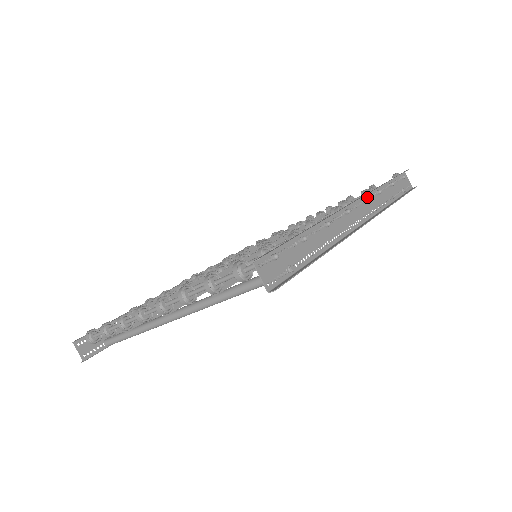
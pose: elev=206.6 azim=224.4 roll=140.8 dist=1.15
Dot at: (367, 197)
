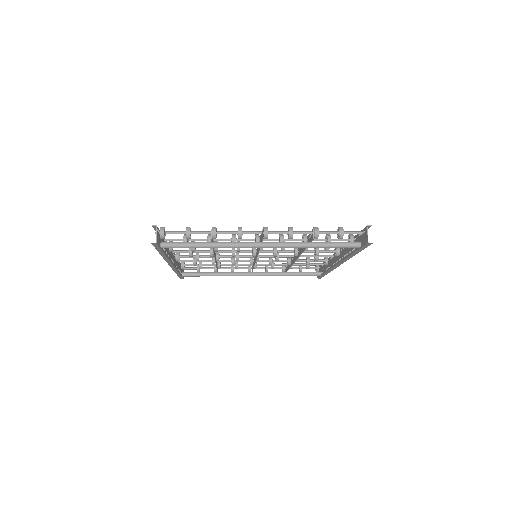
Dot at: (332, 257)
